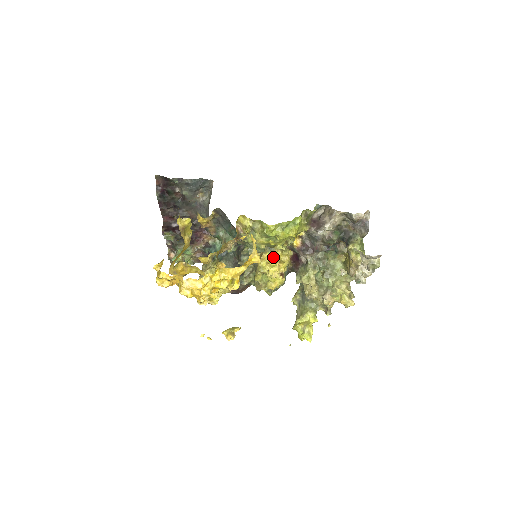
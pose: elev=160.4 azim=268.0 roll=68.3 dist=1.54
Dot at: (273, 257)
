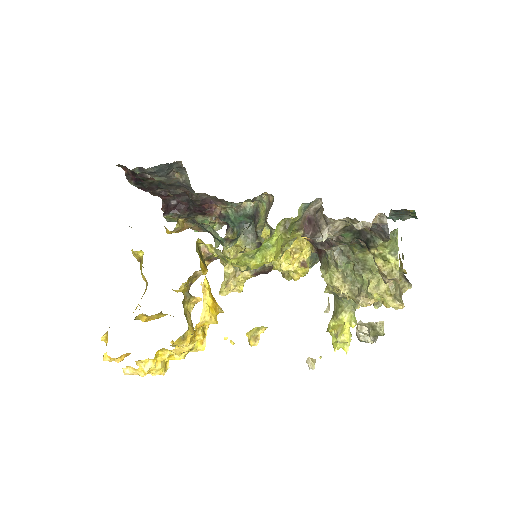
Dot at: occluded
